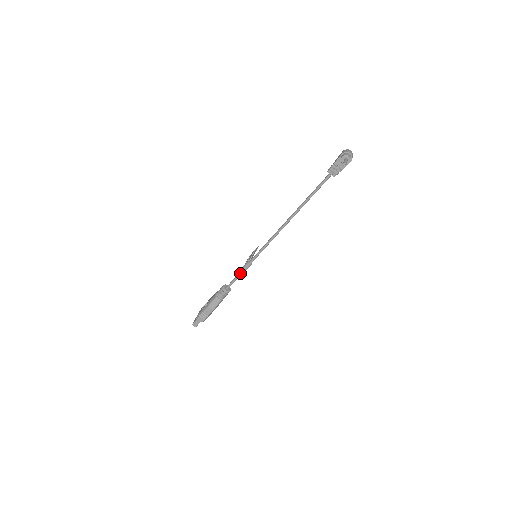
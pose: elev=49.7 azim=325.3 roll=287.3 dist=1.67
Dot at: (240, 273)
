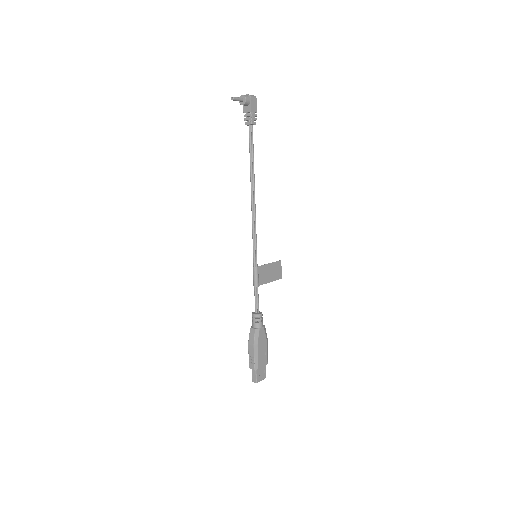
Dot at: (254, 285)
